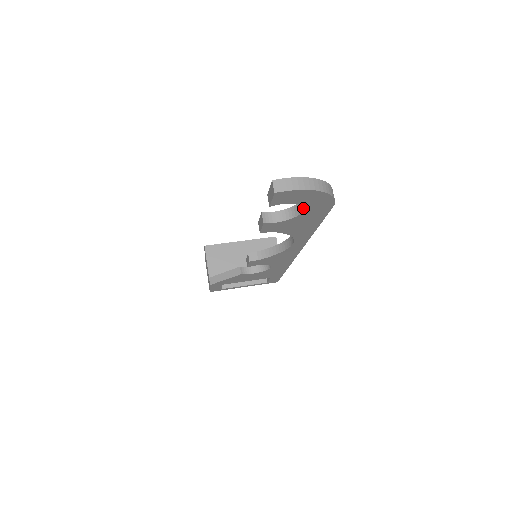
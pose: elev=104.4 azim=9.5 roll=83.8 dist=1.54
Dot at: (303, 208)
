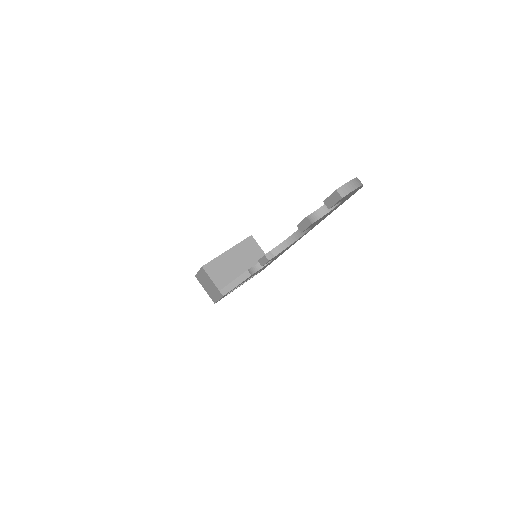
Dot at: (339, 202)
